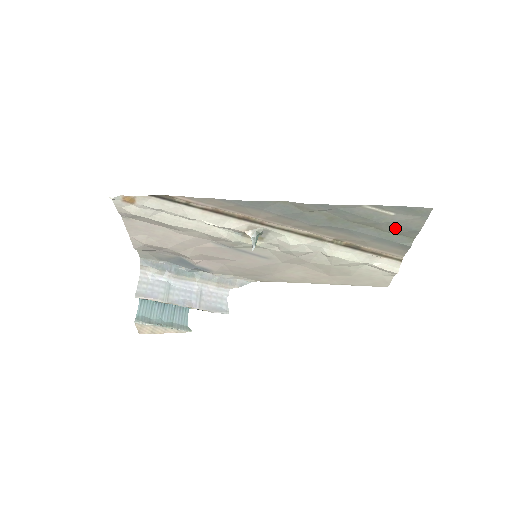
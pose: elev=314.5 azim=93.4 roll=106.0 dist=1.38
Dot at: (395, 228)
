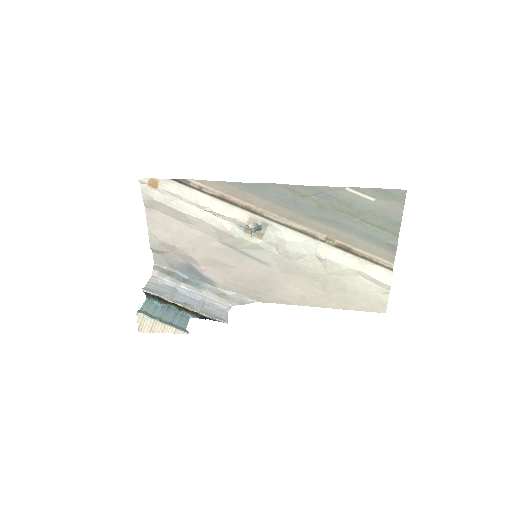
Dot at: (378, 219)
